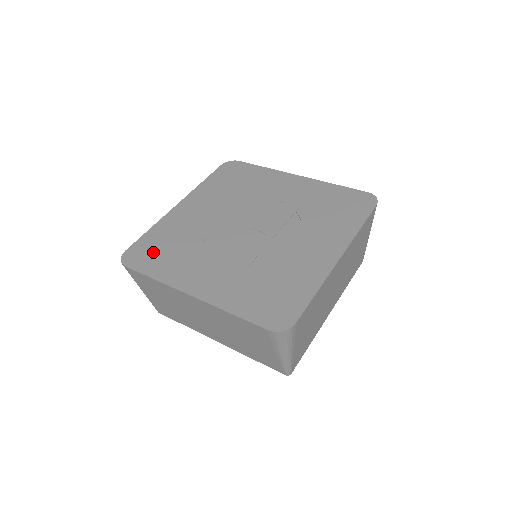
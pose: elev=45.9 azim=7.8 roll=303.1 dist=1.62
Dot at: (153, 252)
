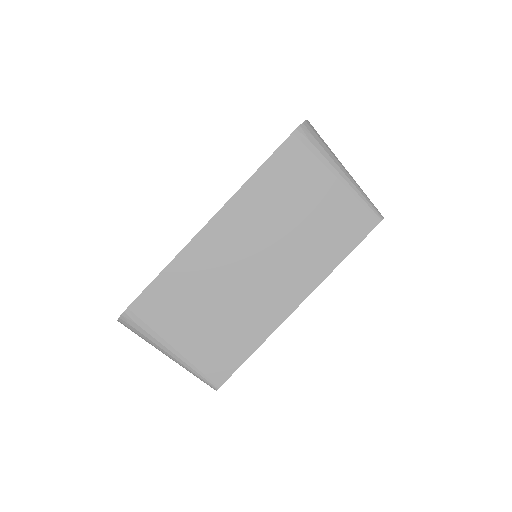
Dot at: occluded
